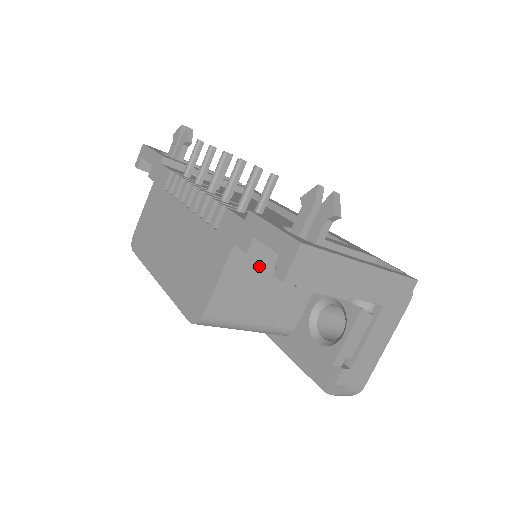
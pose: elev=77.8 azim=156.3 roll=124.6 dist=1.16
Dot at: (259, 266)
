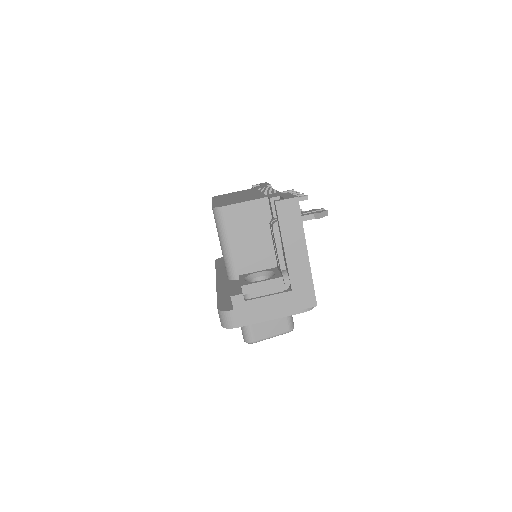
Dot at: (264, 222)
